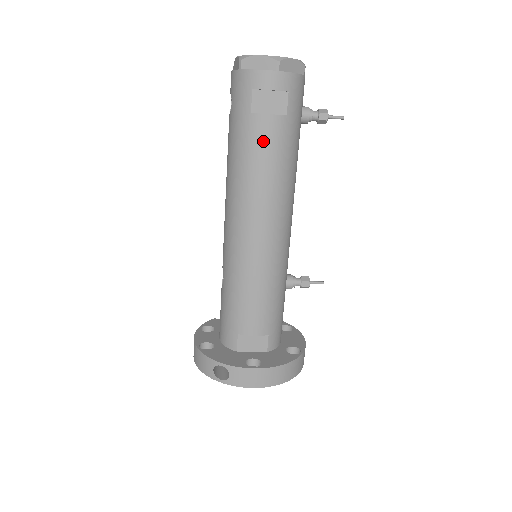
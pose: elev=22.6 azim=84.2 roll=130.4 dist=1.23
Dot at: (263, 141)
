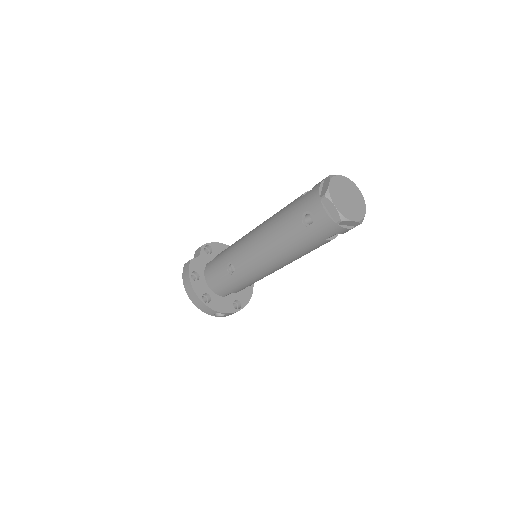
Dot at: occluded
